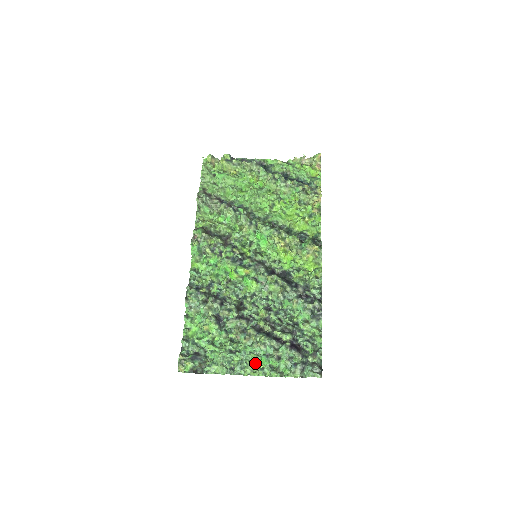
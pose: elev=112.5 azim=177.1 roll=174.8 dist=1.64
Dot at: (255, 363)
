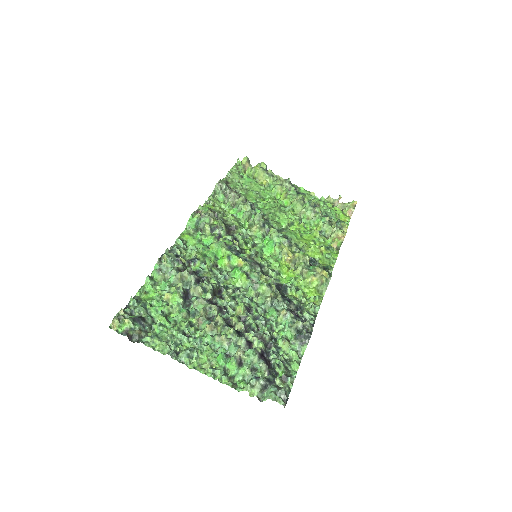
Dot at: (208, 358)
